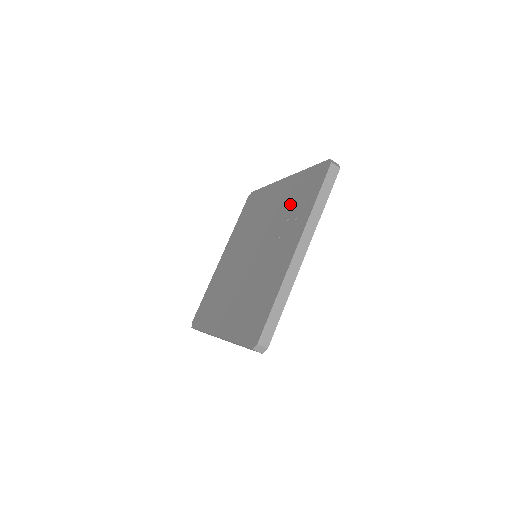
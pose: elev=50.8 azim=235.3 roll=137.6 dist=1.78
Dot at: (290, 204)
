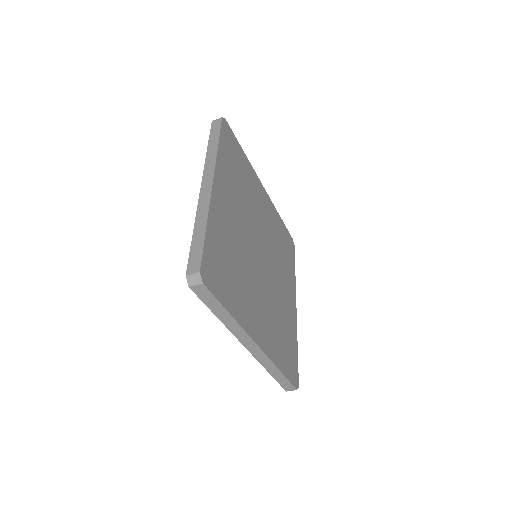
Dot at: occluded
